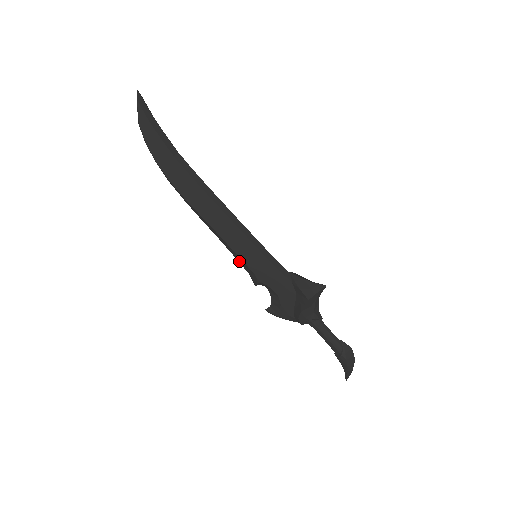
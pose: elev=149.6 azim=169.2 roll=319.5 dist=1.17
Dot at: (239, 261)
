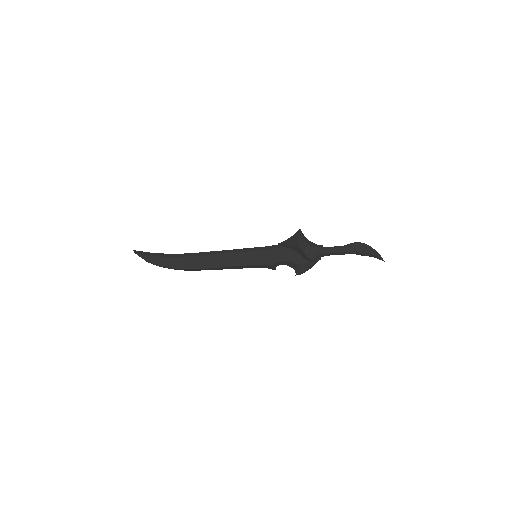
Dot at: occluded
